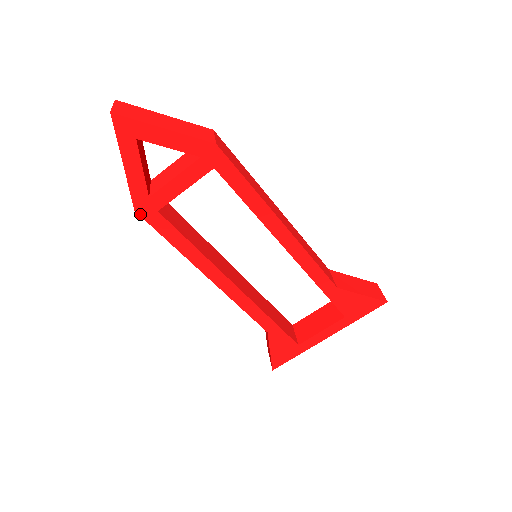
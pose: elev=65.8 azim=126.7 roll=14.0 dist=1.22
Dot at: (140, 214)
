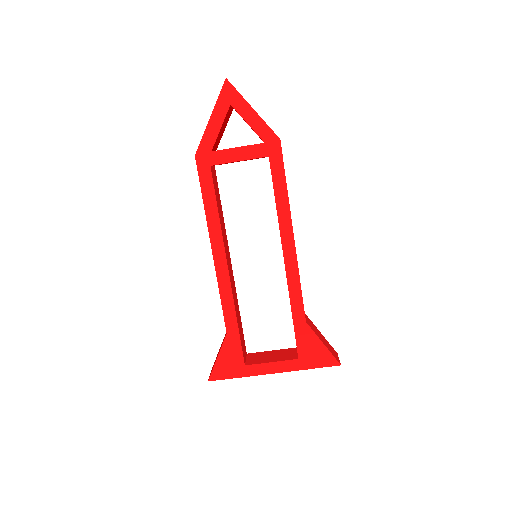
Dot at: (197, 161)
